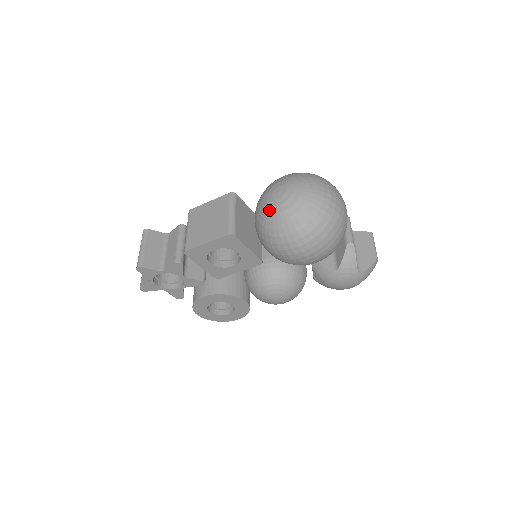
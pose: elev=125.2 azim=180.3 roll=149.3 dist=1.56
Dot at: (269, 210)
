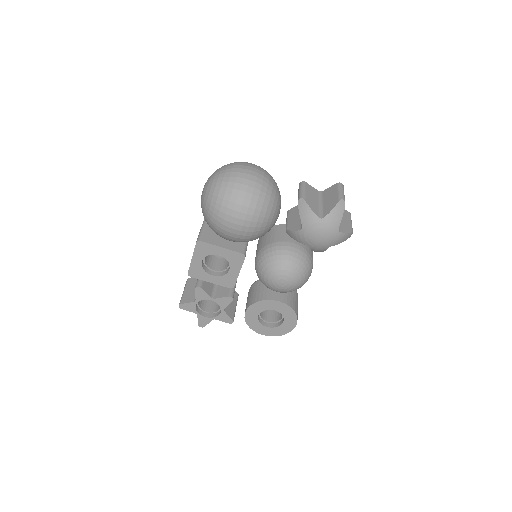
Dot at: (201, 207)
